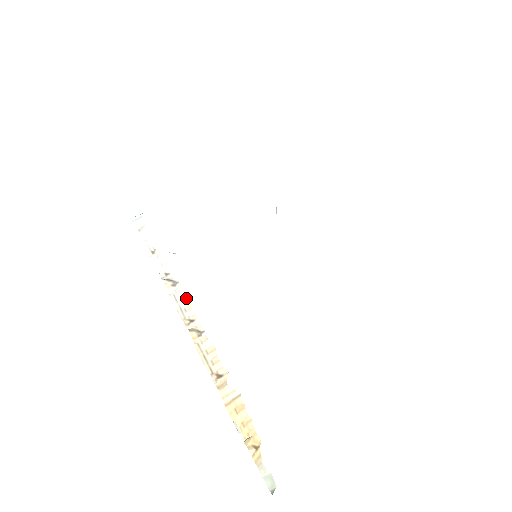
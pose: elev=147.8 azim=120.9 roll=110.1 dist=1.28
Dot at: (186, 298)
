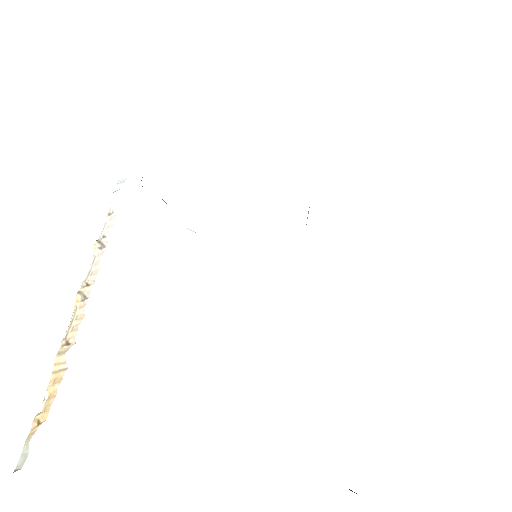
Dot at: (99, 263)
